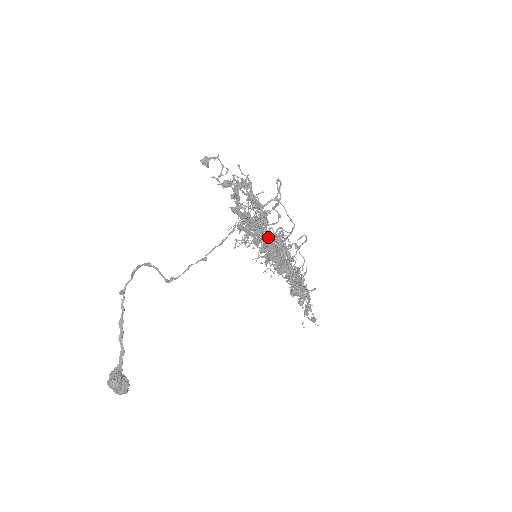
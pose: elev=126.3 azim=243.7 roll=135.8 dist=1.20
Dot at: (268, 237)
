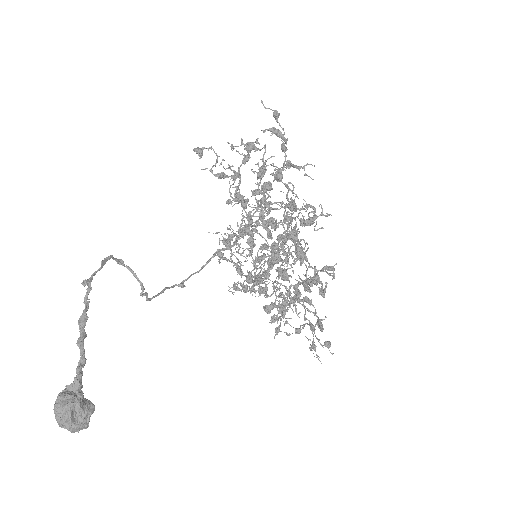
Dot at: (299, 169)
